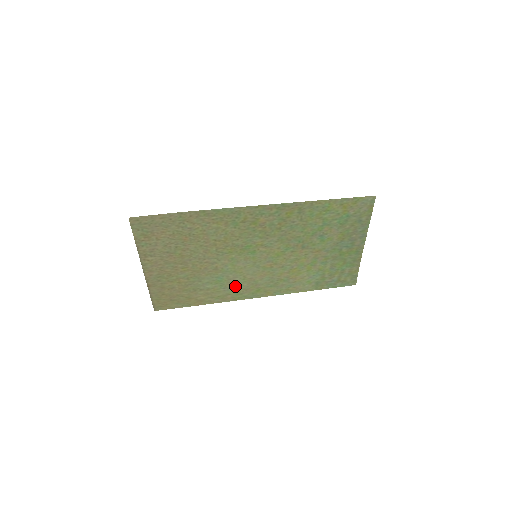
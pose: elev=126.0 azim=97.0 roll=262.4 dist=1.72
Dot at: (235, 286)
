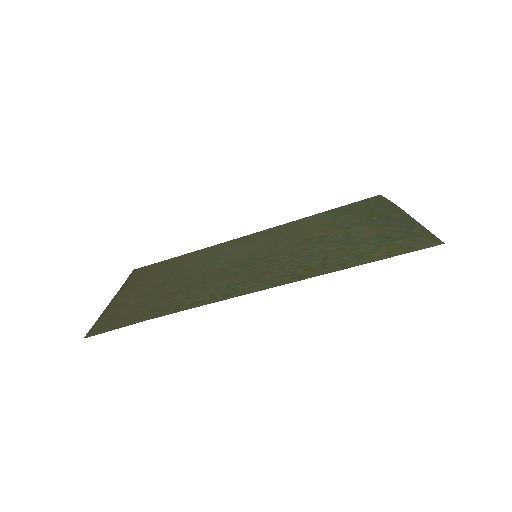
Dot at: (228, 248)
